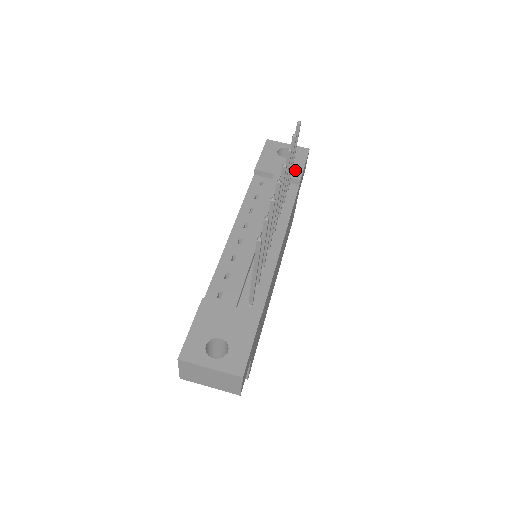
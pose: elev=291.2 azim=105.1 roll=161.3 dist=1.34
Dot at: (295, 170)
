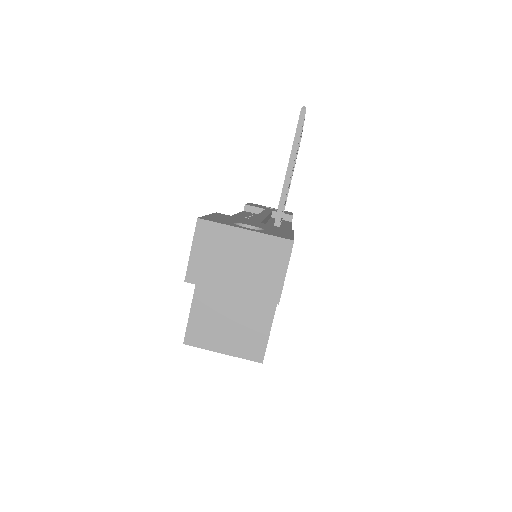
Dot at: occluded
